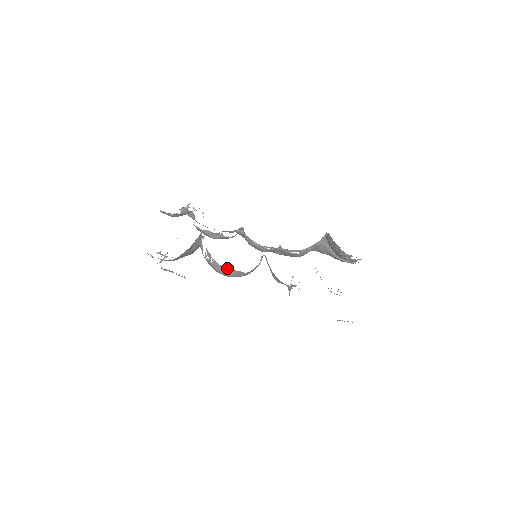
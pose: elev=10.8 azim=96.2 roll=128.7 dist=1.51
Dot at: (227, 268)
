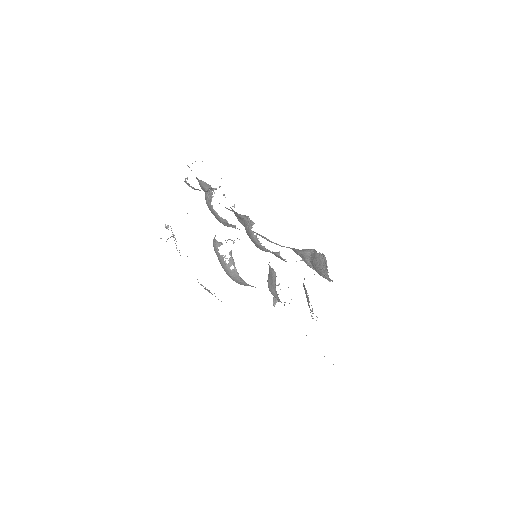
Dot at: occluded
